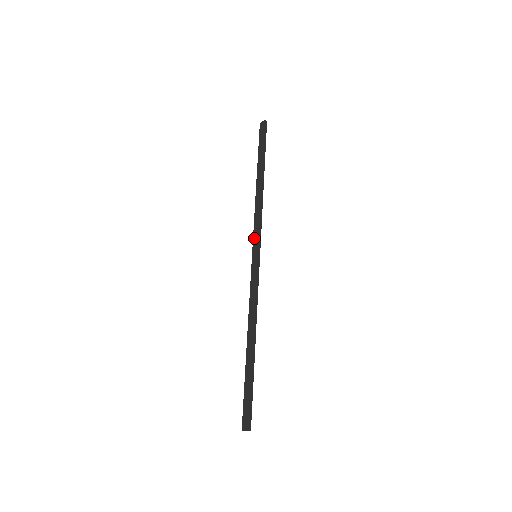
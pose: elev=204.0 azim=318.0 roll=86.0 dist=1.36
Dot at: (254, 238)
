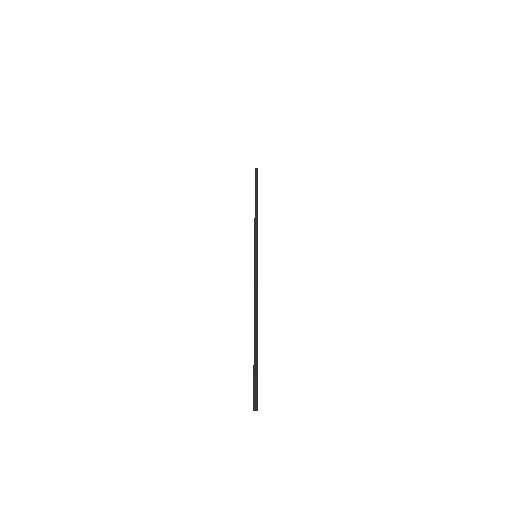
Dot at: occluded
